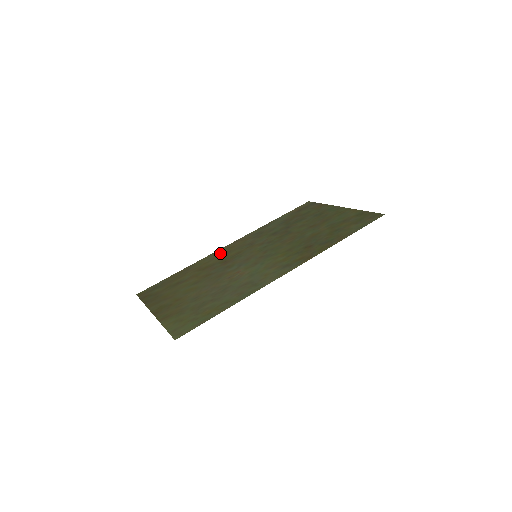
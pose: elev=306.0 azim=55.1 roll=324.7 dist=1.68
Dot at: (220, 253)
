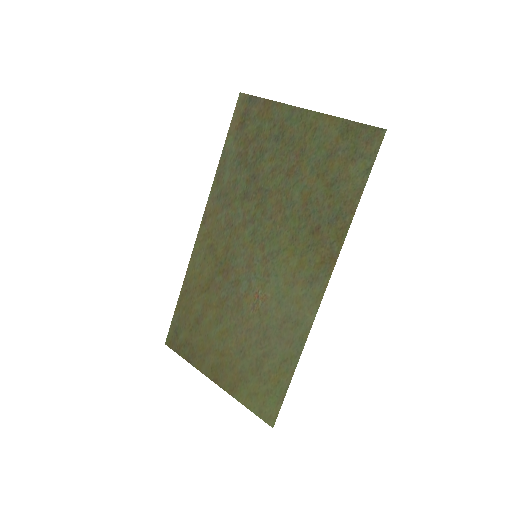
Dot at: (203, 251)
